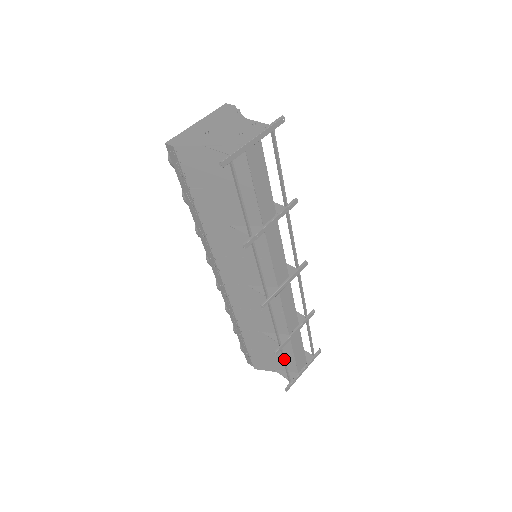
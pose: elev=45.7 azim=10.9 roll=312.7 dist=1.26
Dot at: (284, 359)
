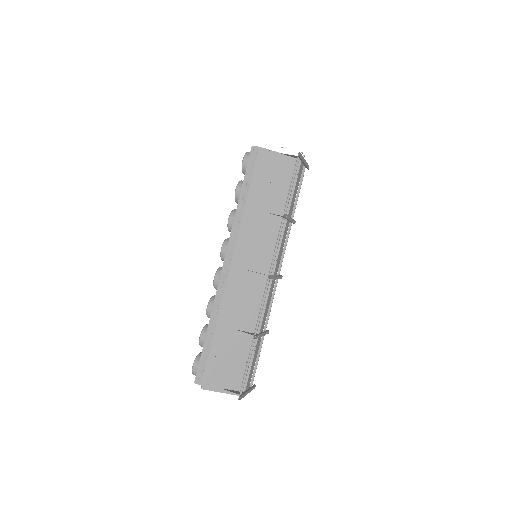
Dot at: occluded
